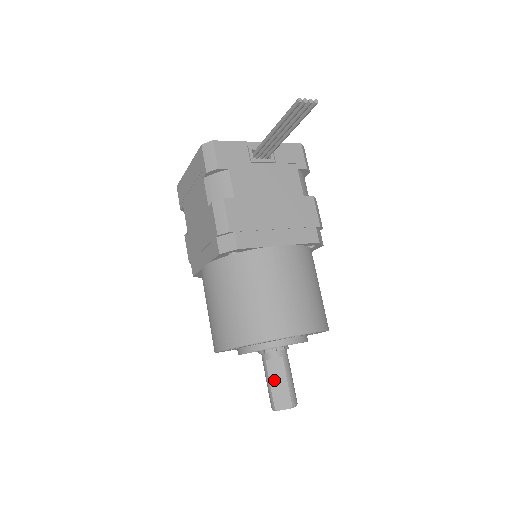
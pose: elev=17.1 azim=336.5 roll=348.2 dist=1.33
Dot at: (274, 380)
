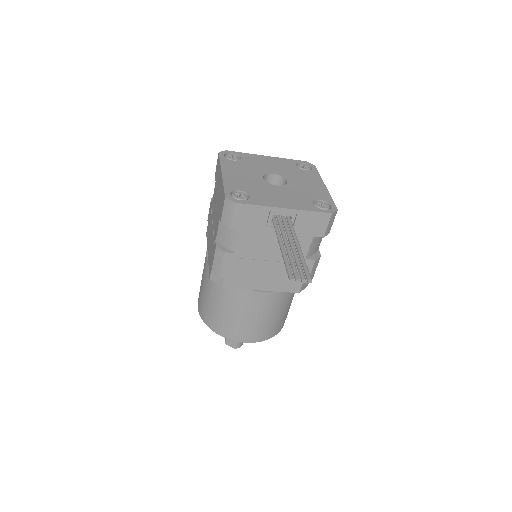
Dot at: occluded
